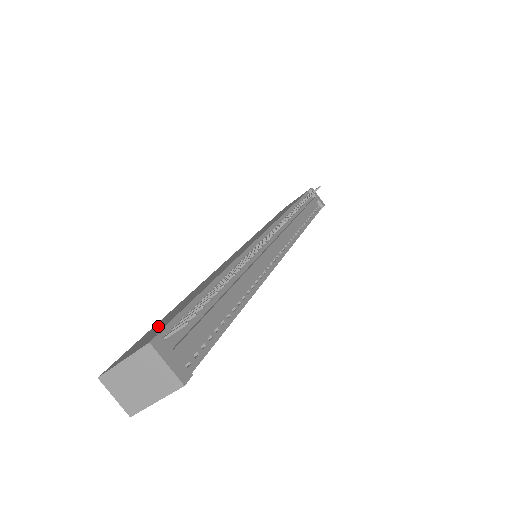
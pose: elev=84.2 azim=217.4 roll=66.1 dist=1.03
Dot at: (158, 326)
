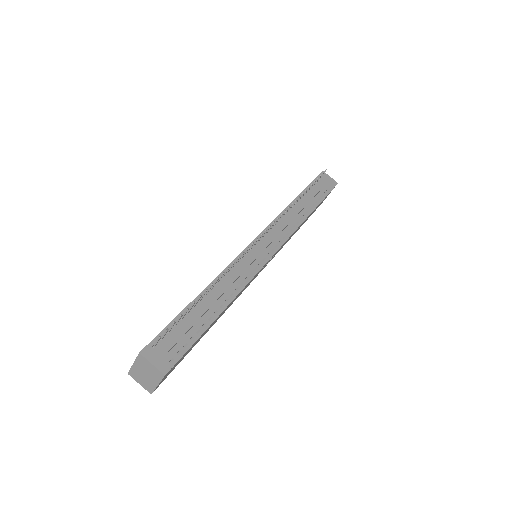
Dot at: occluded
